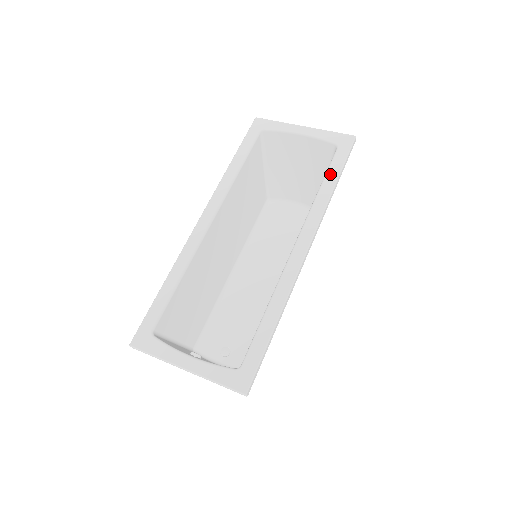
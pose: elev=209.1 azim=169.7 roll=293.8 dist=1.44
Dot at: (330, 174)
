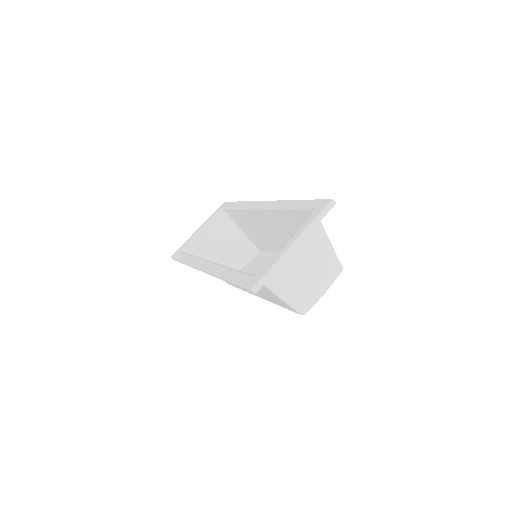
Dot at: (234, 206)
